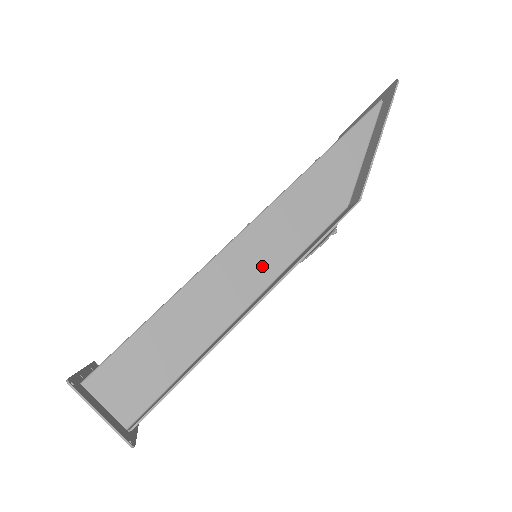
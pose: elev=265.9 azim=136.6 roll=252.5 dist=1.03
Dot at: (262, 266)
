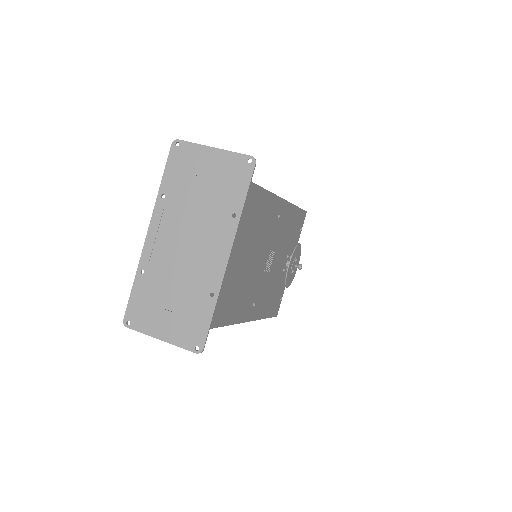
Dot at: occluded
